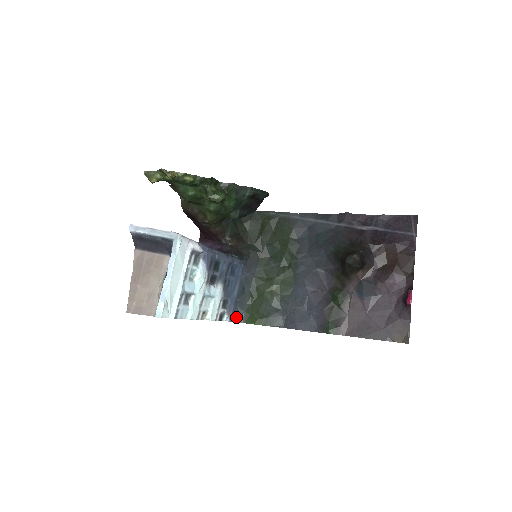
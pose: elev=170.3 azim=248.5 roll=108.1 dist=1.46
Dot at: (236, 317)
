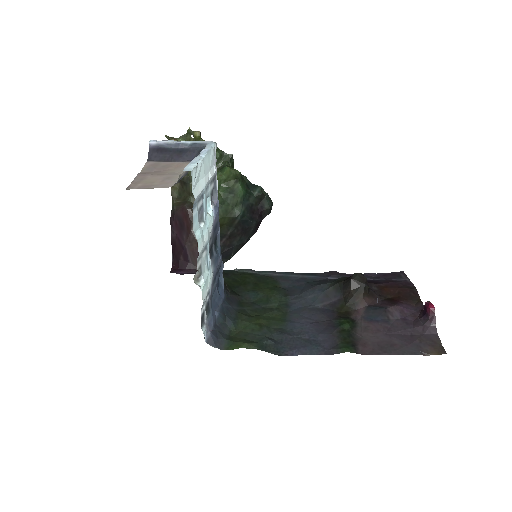
Dot at: (215, 340)
